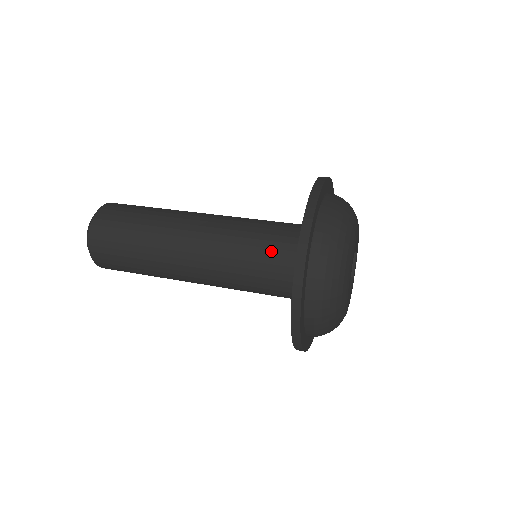
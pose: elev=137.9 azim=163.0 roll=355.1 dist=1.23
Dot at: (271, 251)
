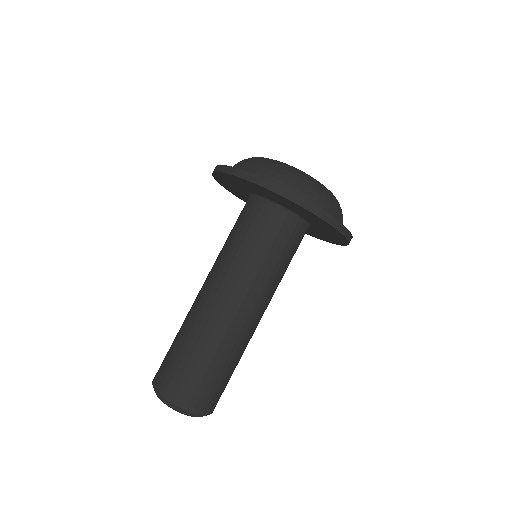
Dot at: (265, 233)
